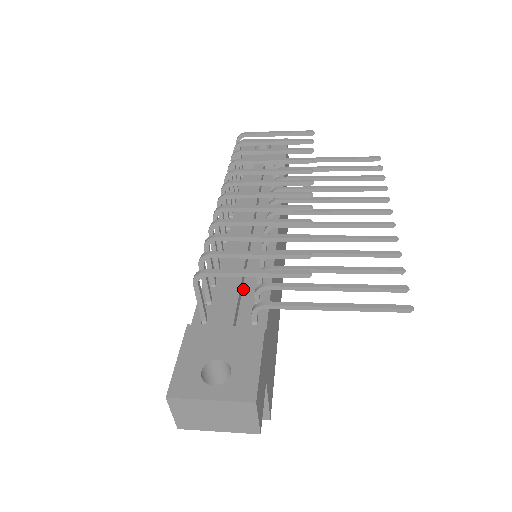
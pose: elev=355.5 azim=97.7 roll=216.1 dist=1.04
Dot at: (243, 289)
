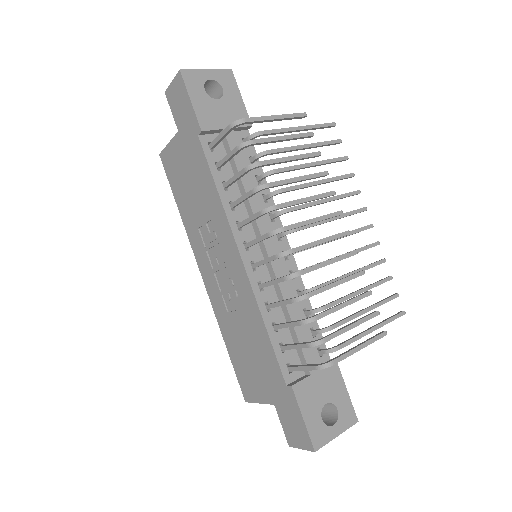
Dot at: occluded
